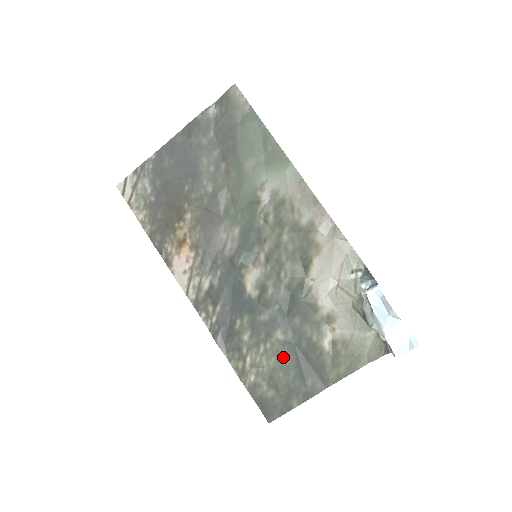
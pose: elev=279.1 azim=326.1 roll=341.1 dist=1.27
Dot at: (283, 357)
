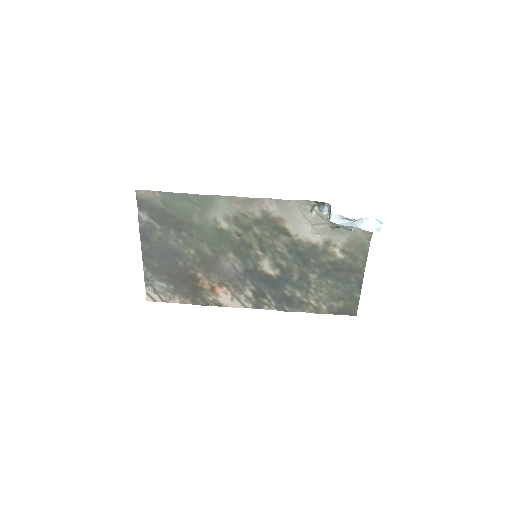
Dot at: (327, 283)
